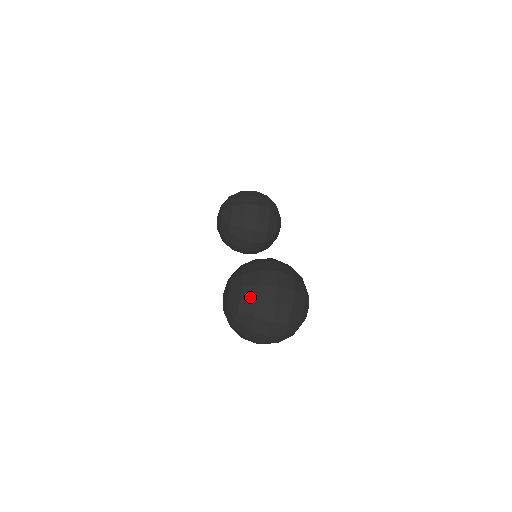
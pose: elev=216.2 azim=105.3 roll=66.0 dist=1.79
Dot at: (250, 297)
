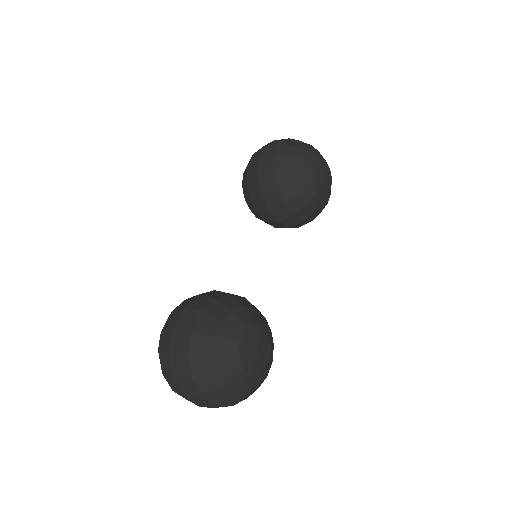
Dot at: occluded
